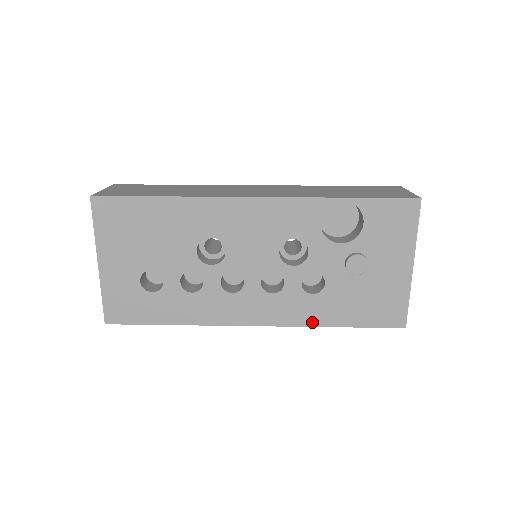
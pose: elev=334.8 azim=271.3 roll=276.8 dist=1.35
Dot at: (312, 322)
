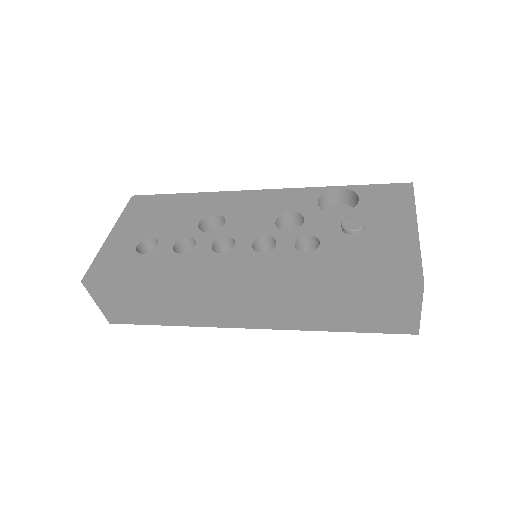
Dot at: (303, 279)
